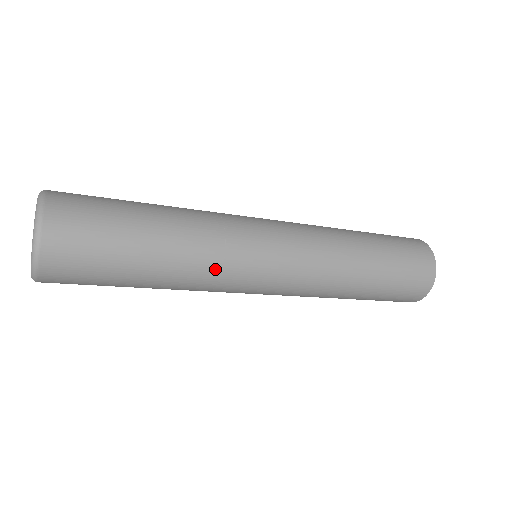
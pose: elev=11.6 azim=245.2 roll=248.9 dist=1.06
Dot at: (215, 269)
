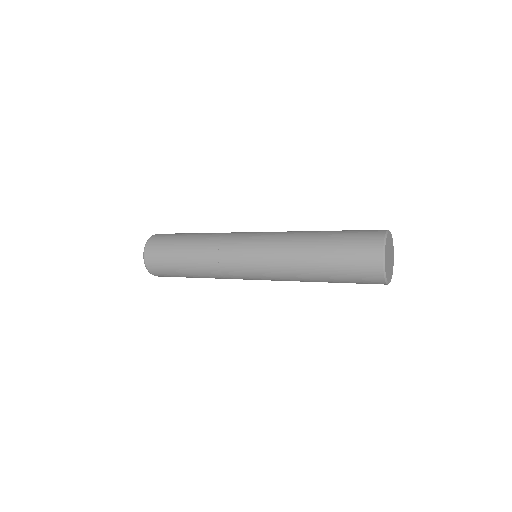
Dot at: (224, 278)
